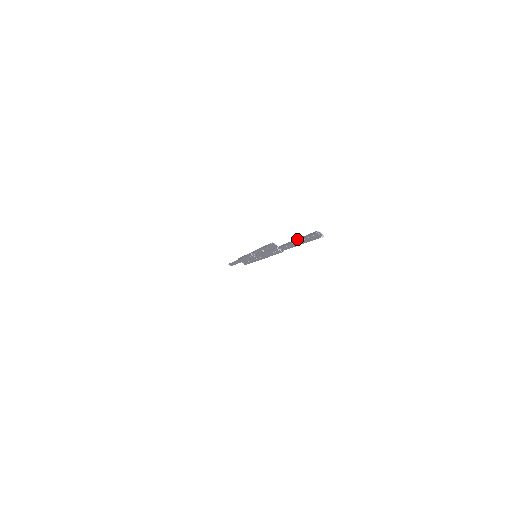
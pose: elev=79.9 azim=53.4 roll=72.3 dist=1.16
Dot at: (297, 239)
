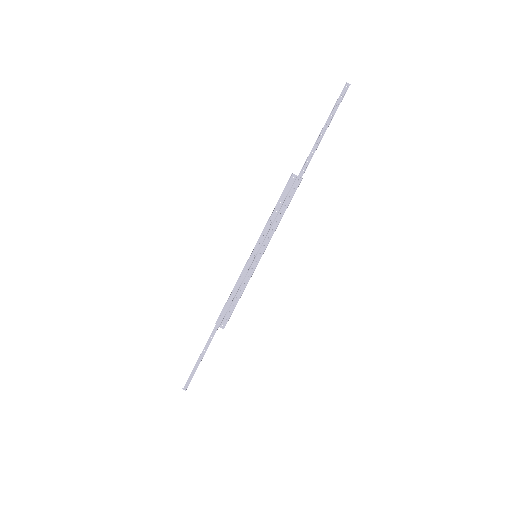
Dot at: occluded
